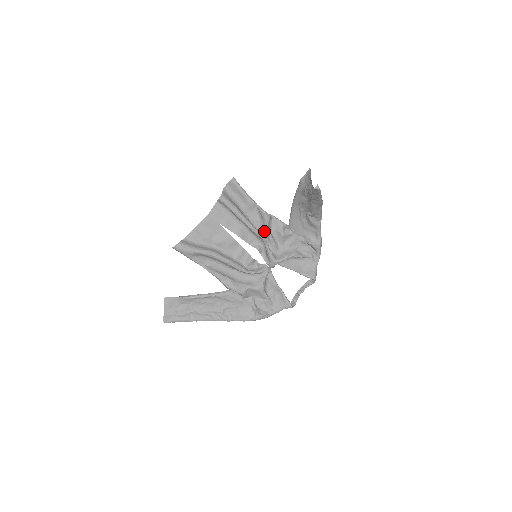
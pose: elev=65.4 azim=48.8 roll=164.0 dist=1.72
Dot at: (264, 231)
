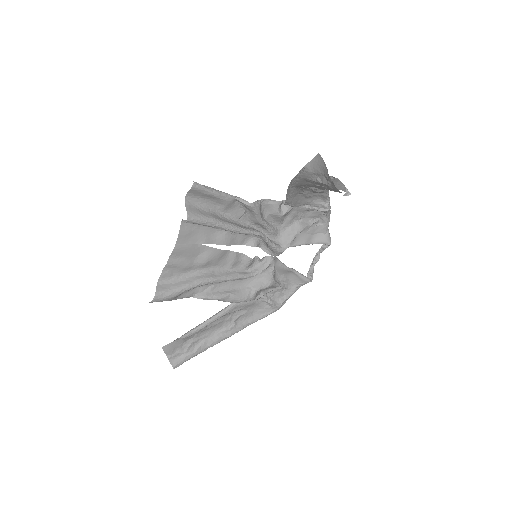
Dot at: (256, 223)
